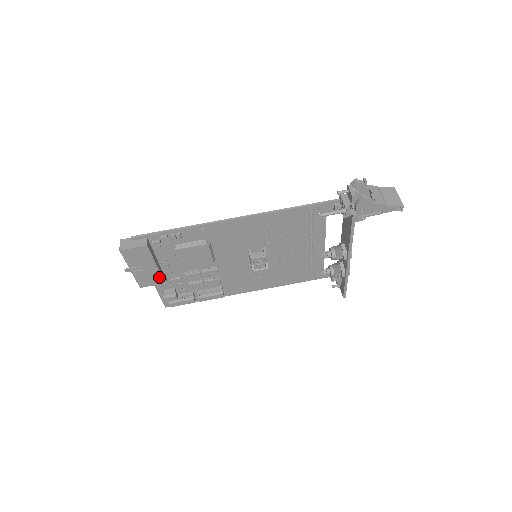
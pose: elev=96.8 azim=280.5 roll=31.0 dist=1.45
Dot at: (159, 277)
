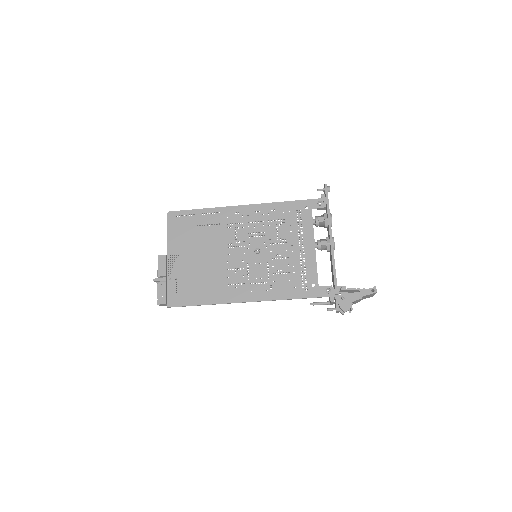
Dot at: occluded
